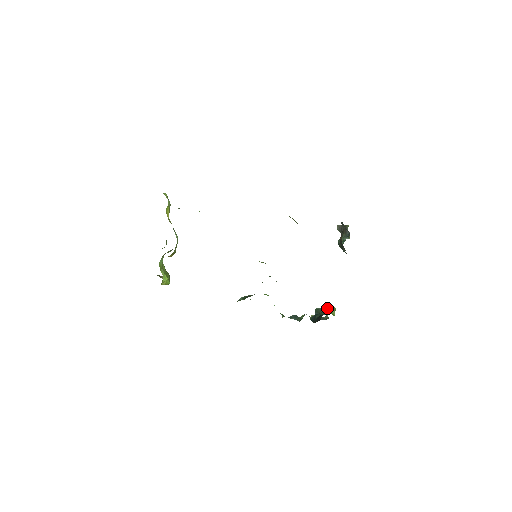
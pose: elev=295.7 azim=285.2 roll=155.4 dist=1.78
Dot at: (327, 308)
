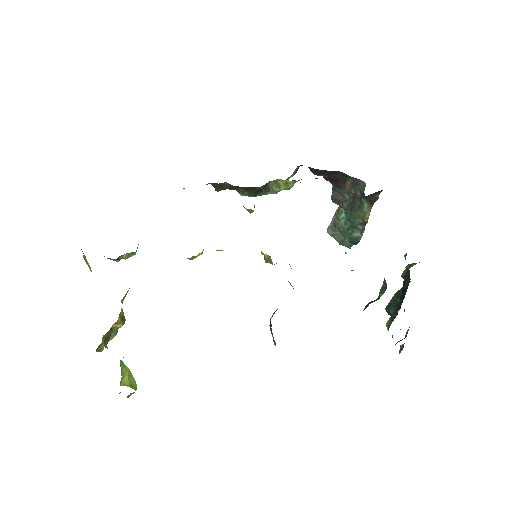
Dot at: (405, 254)
